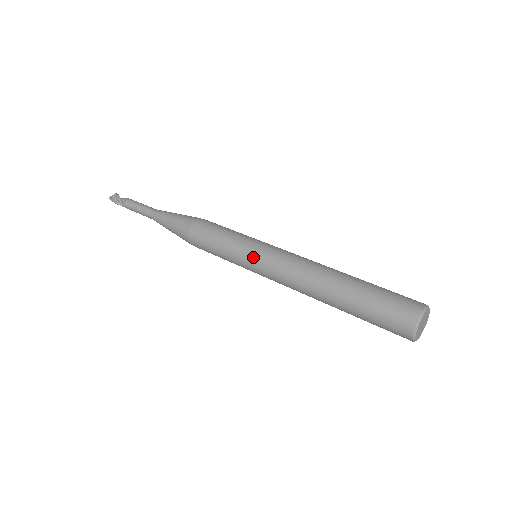
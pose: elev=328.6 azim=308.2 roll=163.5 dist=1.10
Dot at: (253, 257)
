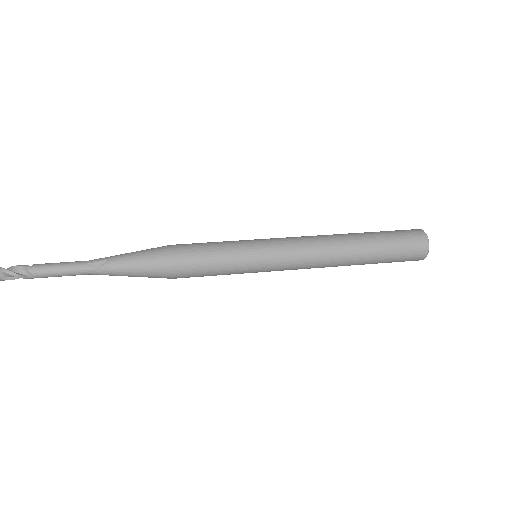
Dot at: (266, 267)
